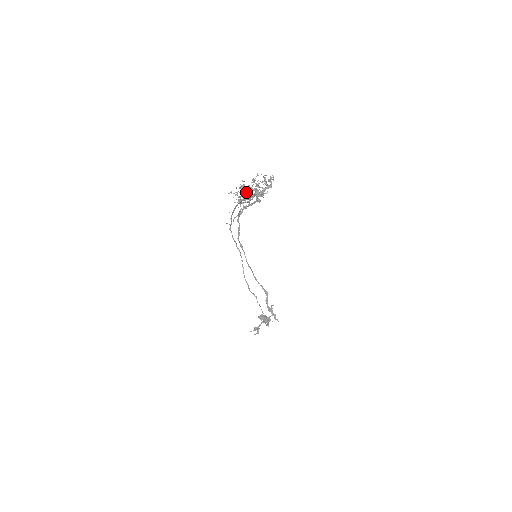
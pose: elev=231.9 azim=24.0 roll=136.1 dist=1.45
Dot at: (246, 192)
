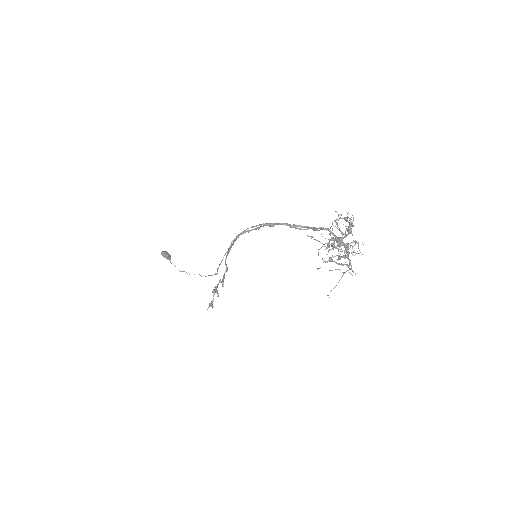
Dot at: (342, 251)
